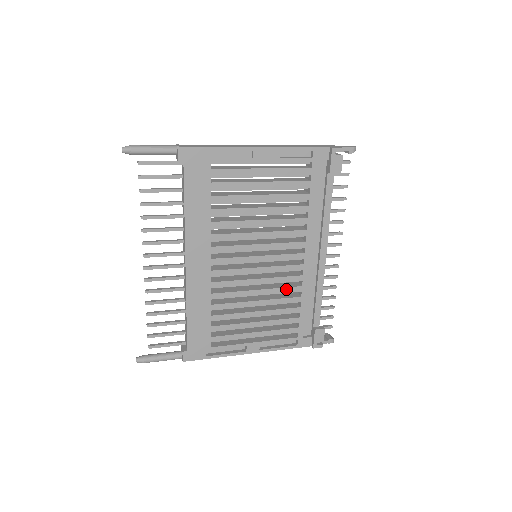
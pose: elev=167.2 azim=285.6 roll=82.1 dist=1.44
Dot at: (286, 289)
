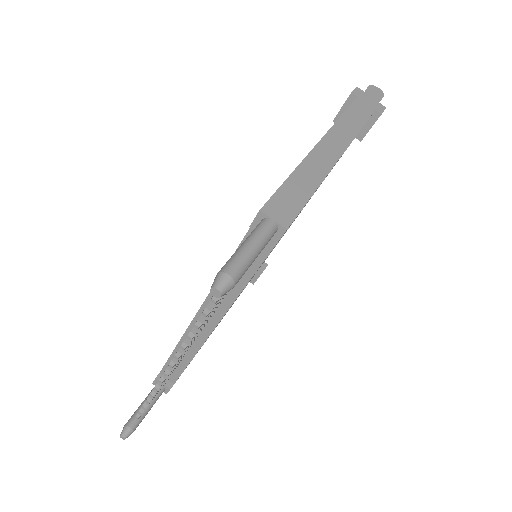
Dot at: occluded
